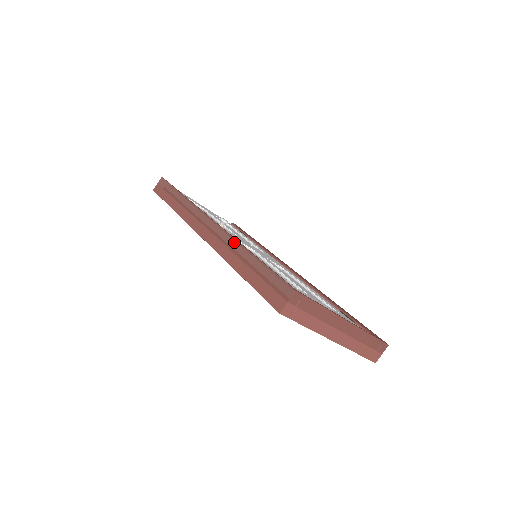
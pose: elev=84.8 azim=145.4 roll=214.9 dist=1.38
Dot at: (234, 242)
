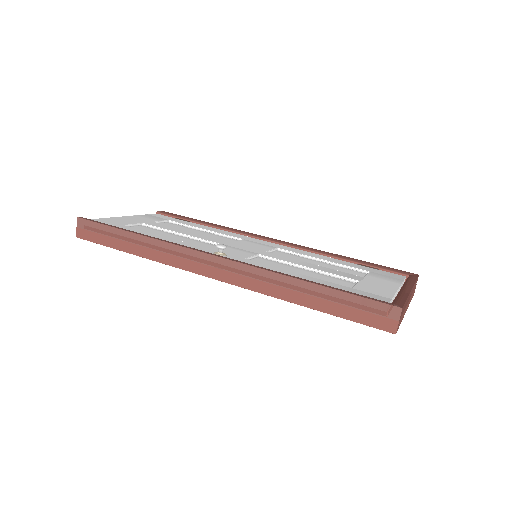
Dot at: (277, 277)
